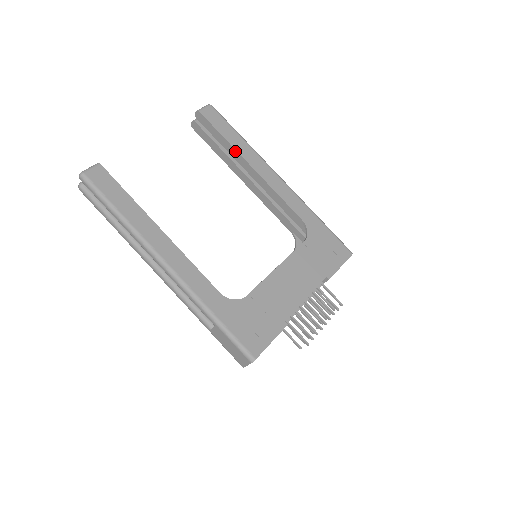
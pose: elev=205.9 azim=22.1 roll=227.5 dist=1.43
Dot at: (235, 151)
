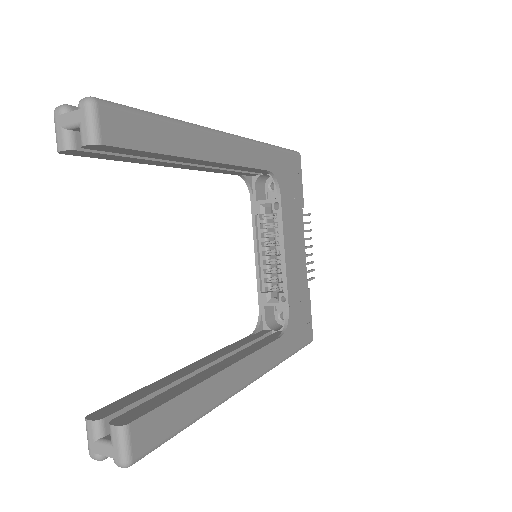
Dot at: (180, 158)
